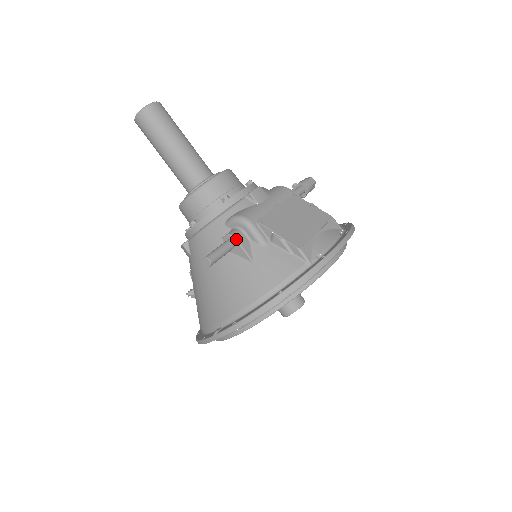
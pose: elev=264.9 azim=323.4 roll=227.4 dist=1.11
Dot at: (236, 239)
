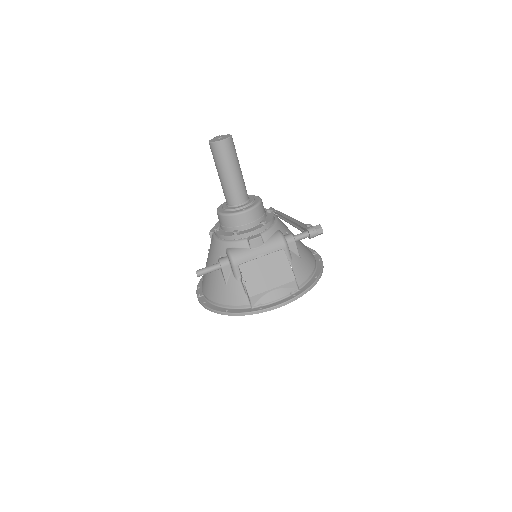
Dot at: (221, 268)
